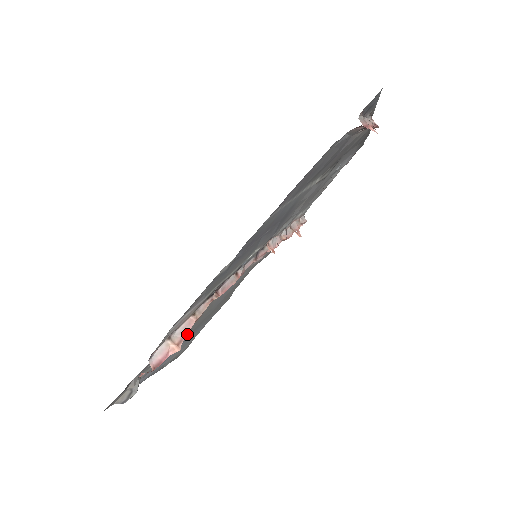
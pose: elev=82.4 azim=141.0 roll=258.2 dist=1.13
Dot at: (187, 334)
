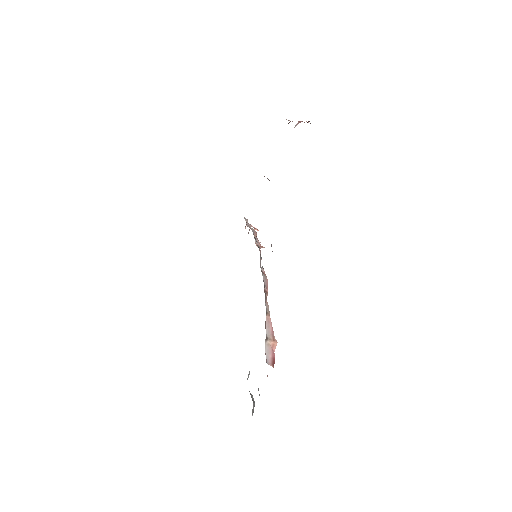
Dot at: occluded
